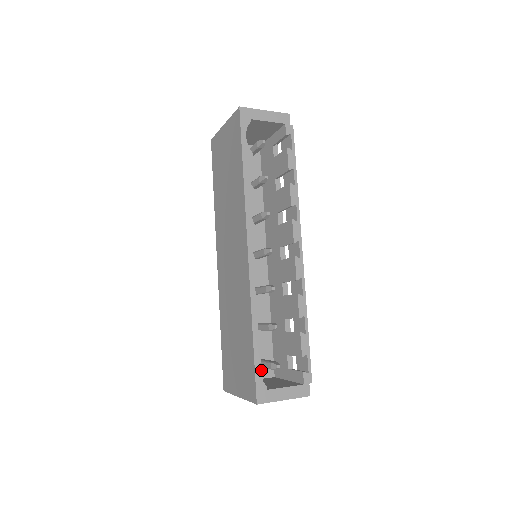
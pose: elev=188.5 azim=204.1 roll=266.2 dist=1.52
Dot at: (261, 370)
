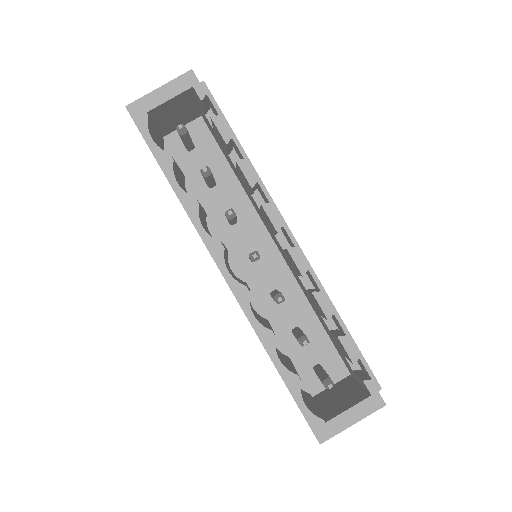
Dot at: (330, 374)
